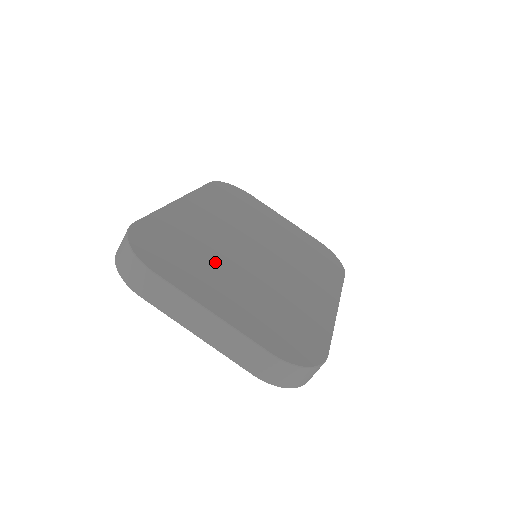
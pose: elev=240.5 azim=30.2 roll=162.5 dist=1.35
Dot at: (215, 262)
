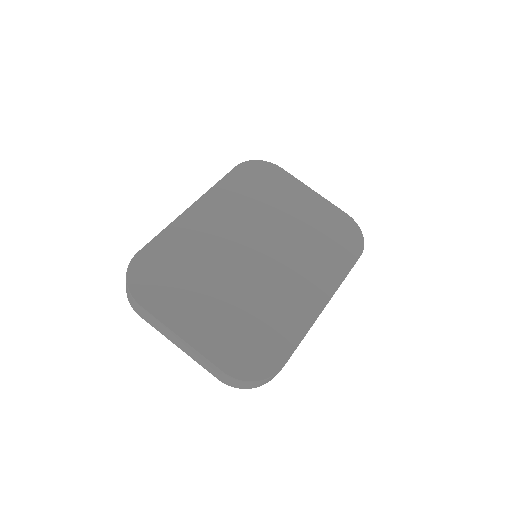
Dot at: (203, 280)
